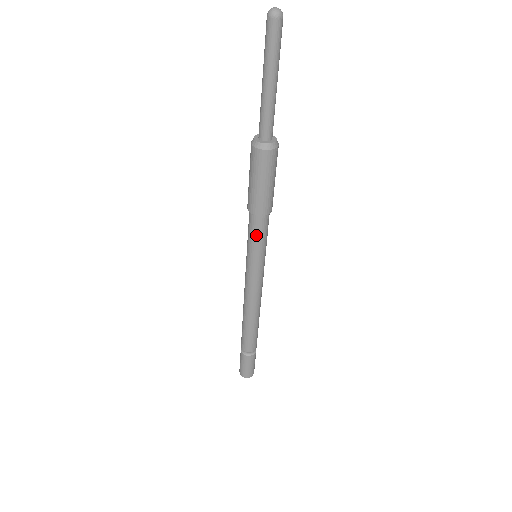
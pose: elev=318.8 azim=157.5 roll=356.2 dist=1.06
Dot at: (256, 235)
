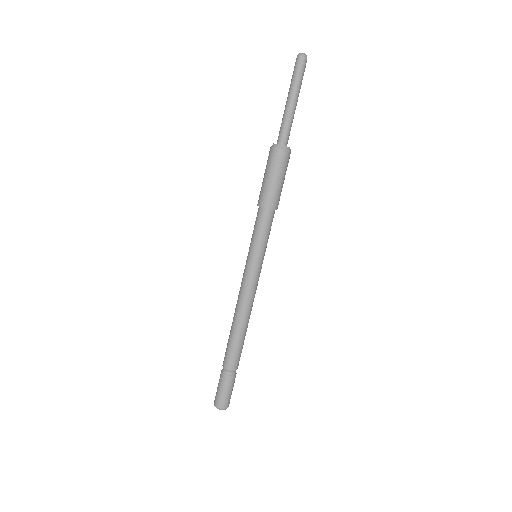
Dot at: (257, 228)
